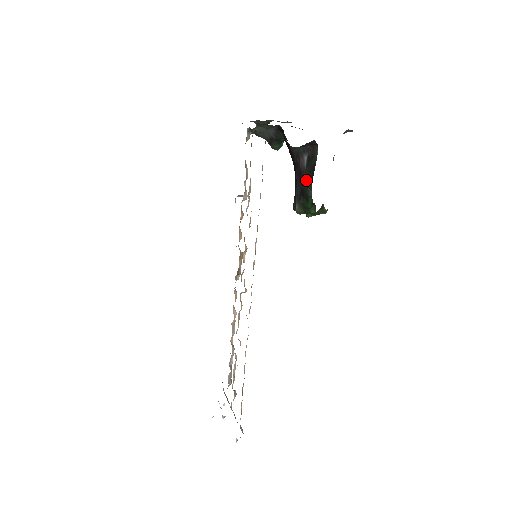
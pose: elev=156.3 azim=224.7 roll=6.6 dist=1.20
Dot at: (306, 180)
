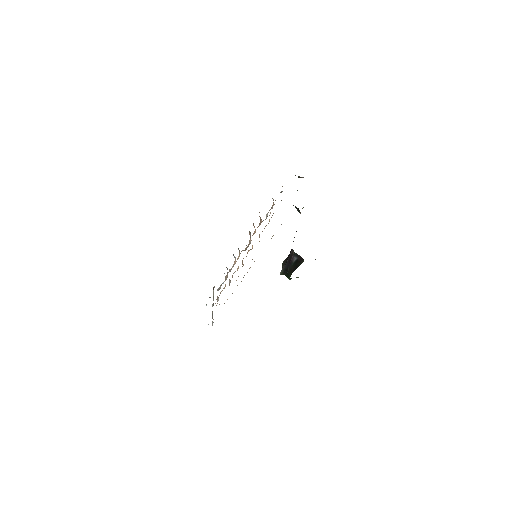
Dot at: (291, 268)
